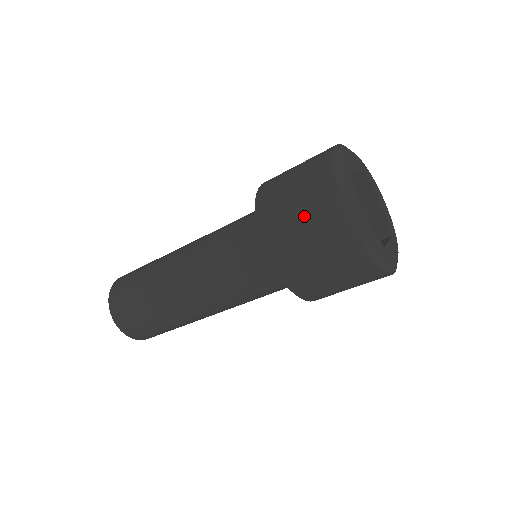
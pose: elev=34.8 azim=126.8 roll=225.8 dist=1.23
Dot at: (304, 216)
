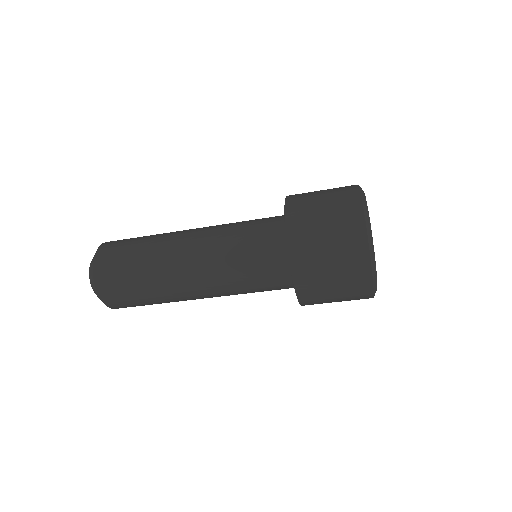
Dot at: (330, 221)
